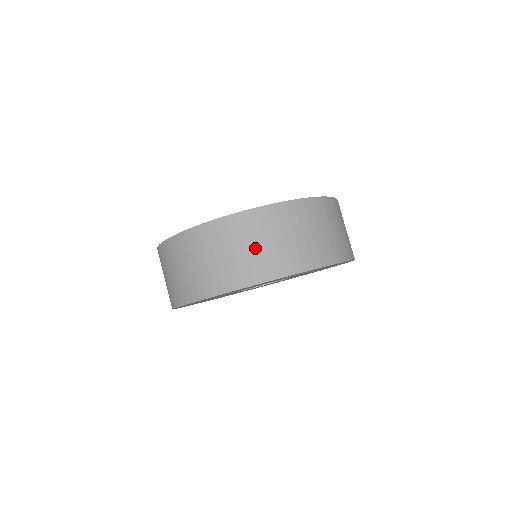
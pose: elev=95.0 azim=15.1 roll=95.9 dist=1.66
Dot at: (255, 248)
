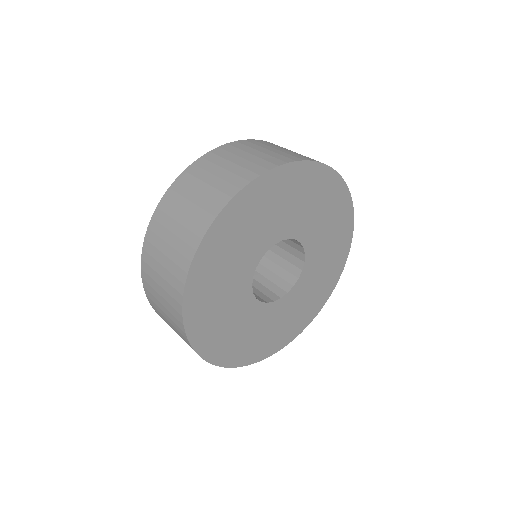
Dot at: occluded
